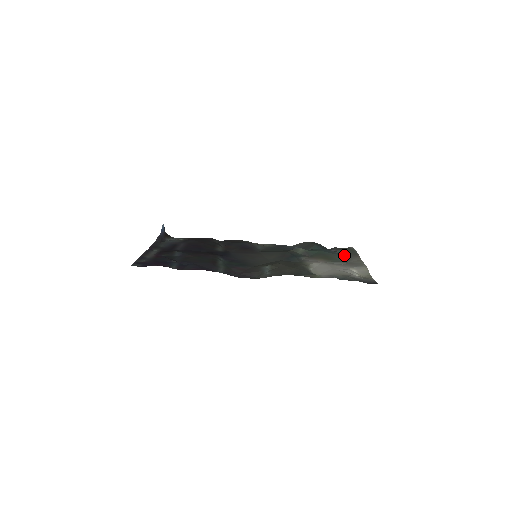
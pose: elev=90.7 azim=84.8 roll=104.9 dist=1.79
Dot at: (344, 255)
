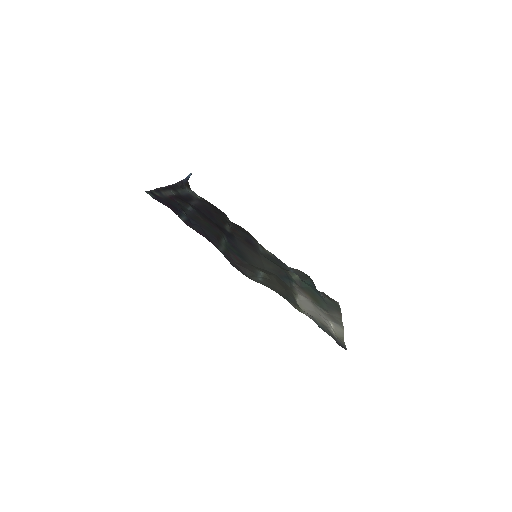
Dot at: (329, 305)
